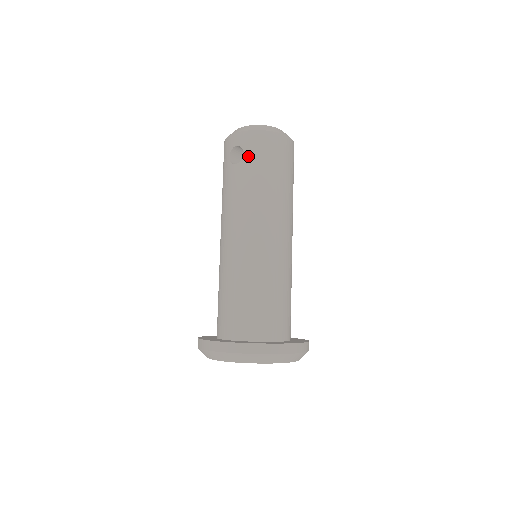
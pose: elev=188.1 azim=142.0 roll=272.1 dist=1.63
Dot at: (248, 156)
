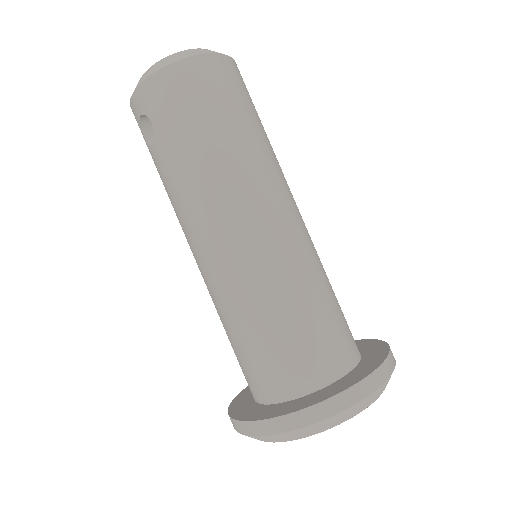
Dot at: (158, 124)
